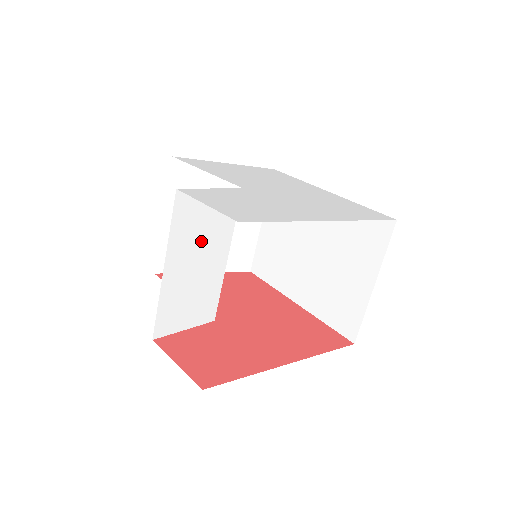
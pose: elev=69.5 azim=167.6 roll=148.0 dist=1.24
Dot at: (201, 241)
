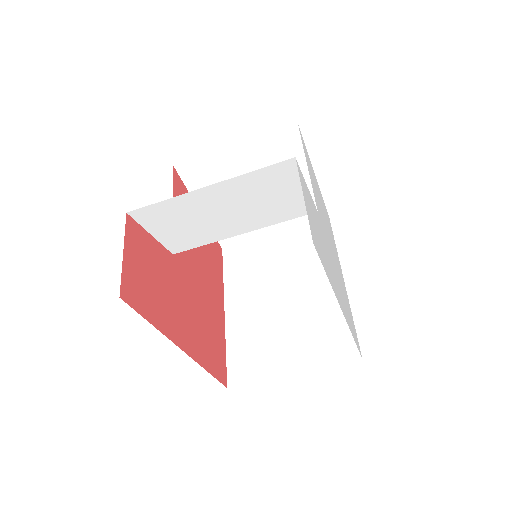
Dot at: (250, 204)
